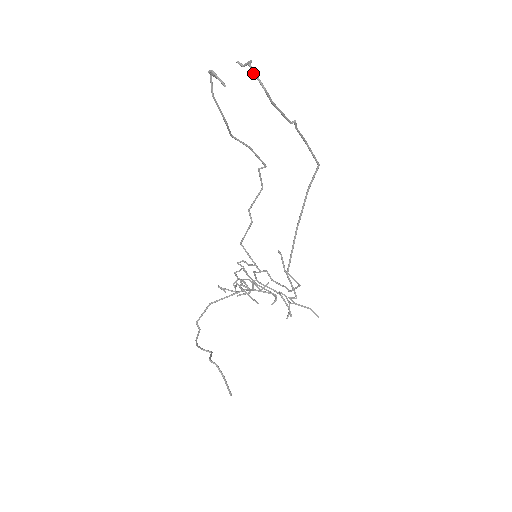
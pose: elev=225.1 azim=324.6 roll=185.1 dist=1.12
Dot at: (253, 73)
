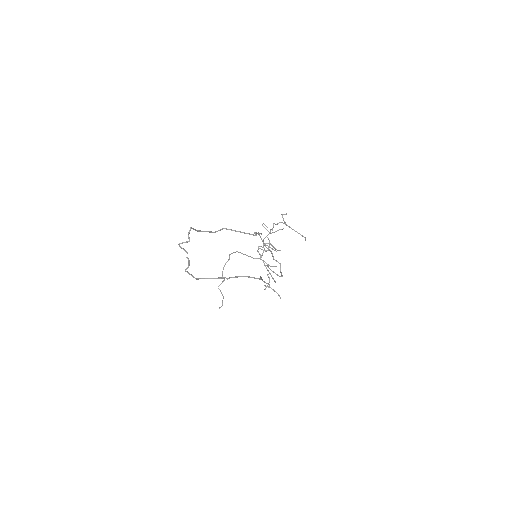
Dot at: (188, 273)
